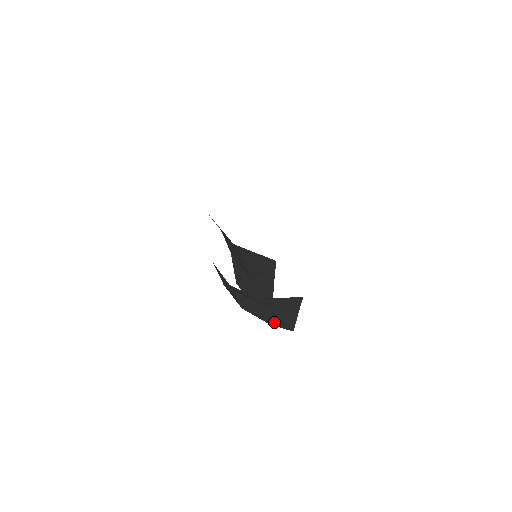
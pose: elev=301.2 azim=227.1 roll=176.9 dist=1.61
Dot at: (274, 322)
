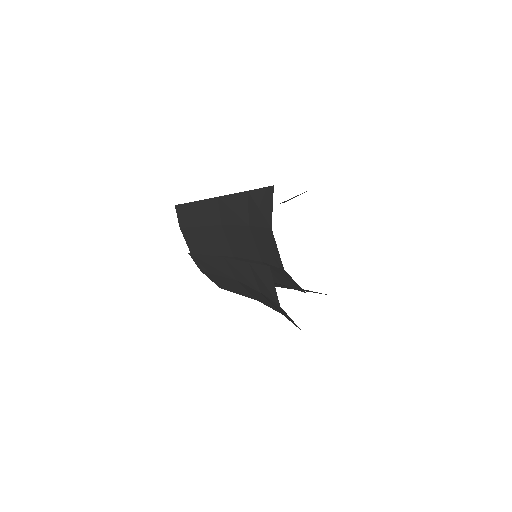
Dot at: occluded
